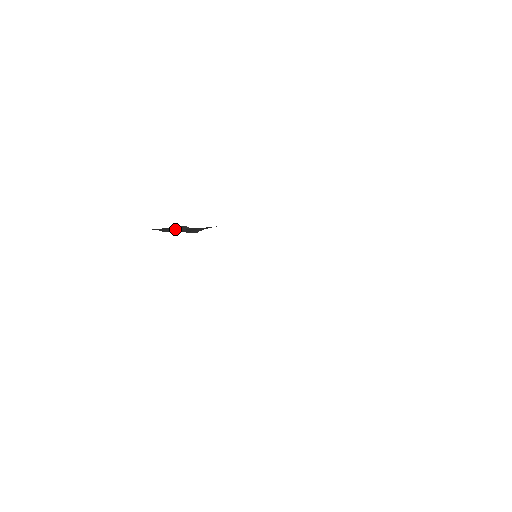
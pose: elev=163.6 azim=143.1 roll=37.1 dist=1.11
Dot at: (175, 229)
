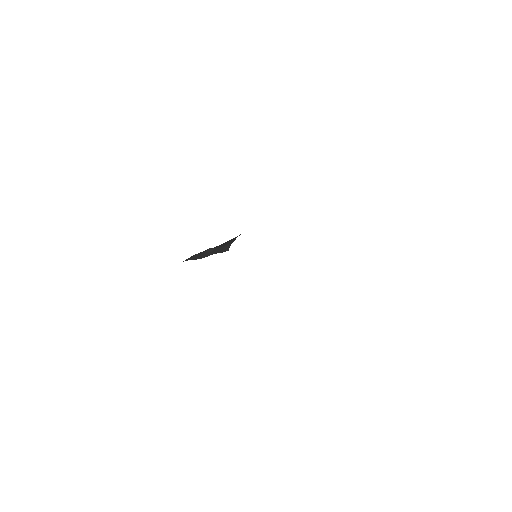
Dot at: (205, 254)
